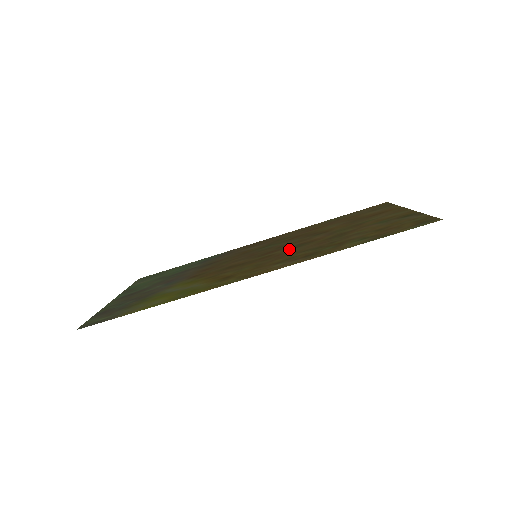
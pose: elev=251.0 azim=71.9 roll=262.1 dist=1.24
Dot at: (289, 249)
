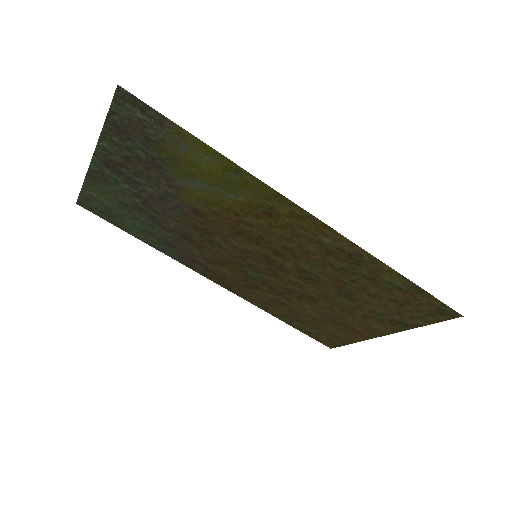
Dot at: (299, 268)
